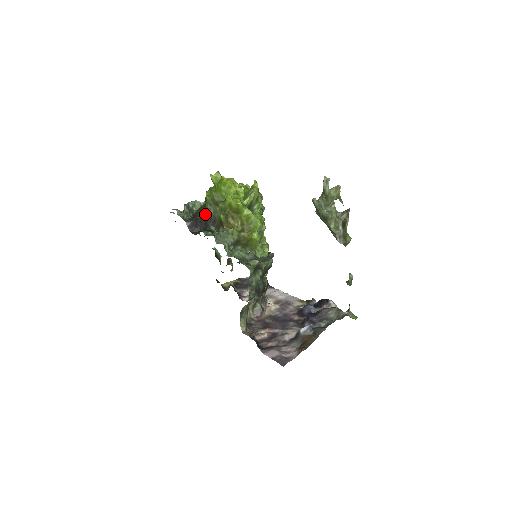
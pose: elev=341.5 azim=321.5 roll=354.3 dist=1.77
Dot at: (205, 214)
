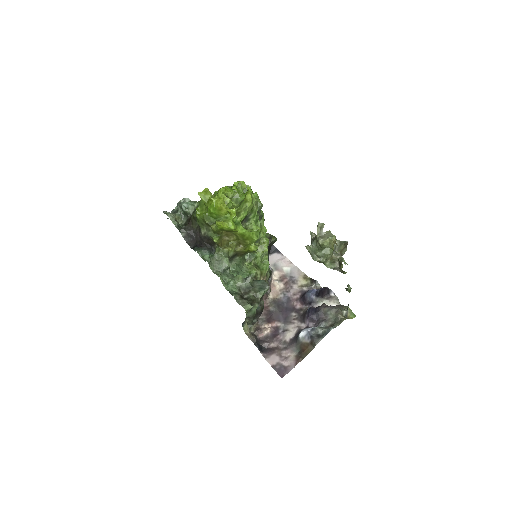
Dot at: (199, 228)
